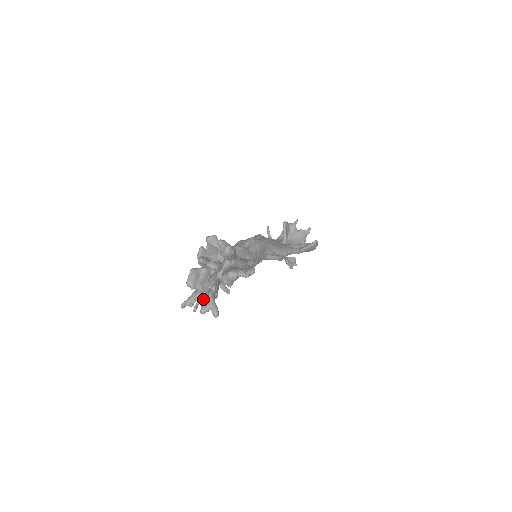
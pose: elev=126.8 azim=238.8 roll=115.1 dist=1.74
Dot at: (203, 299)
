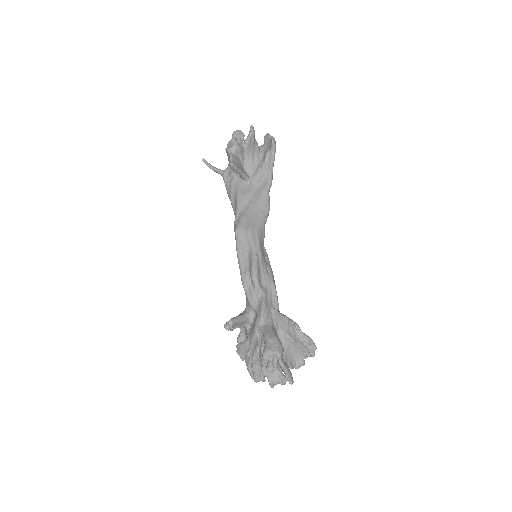
Dot at: (284, 384)
